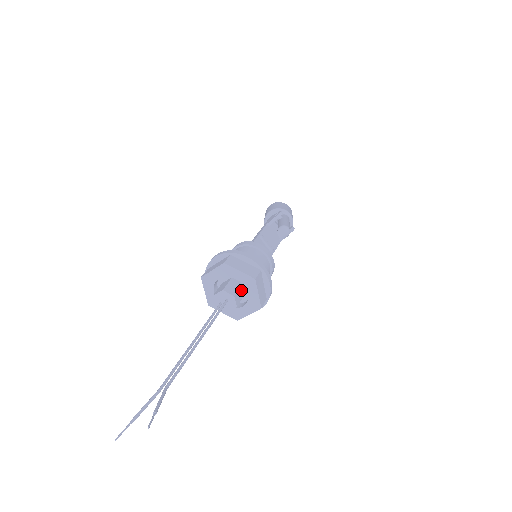
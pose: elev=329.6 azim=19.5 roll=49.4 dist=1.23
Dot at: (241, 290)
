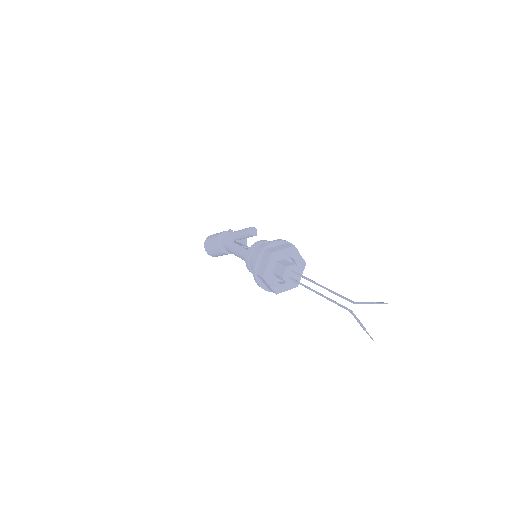
Dot at: occluded
